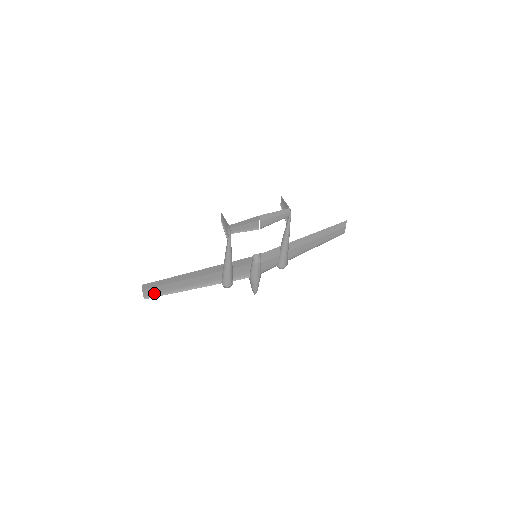
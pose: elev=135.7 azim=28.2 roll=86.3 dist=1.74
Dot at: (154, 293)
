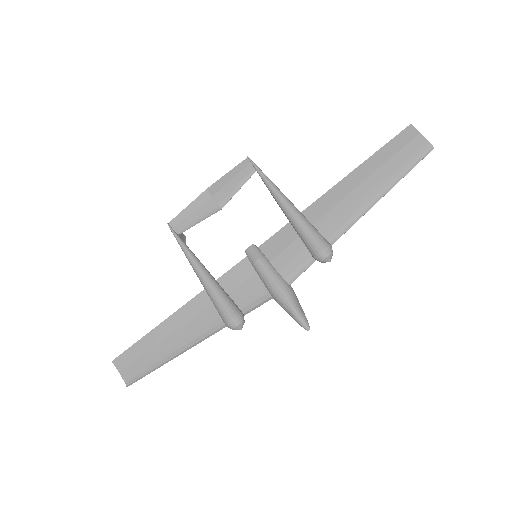
Dot at: (137, 374)
